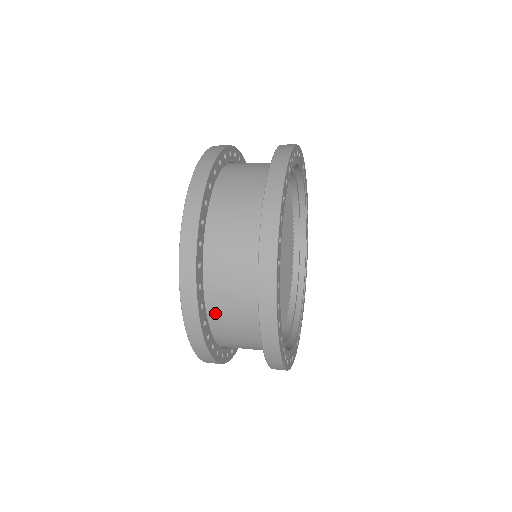
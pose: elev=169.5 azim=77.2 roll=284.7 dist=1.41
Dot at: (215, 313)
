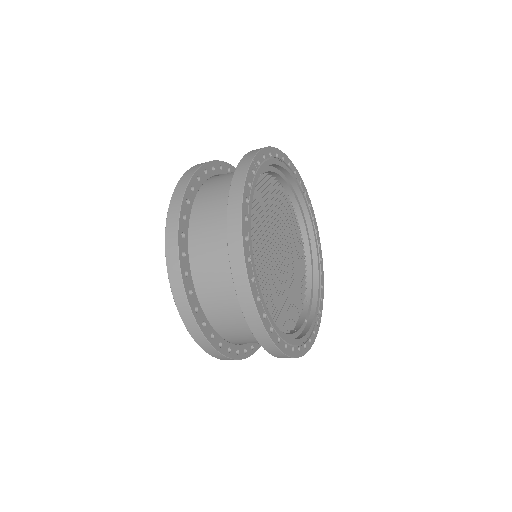
Dot at: (212, 314)
